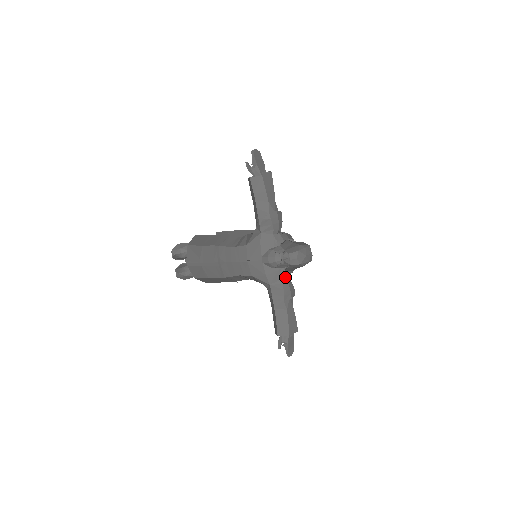
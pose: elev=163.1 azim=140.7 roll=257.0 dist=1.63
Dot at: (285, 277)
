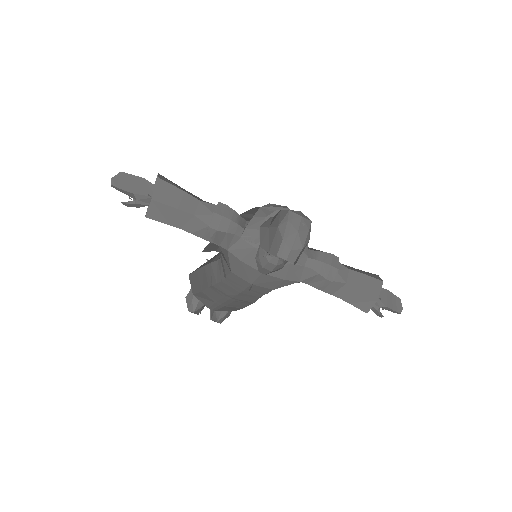
Dot at: (306, 258)
